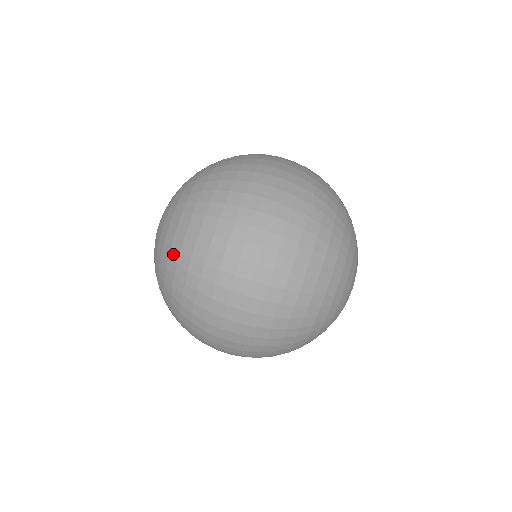
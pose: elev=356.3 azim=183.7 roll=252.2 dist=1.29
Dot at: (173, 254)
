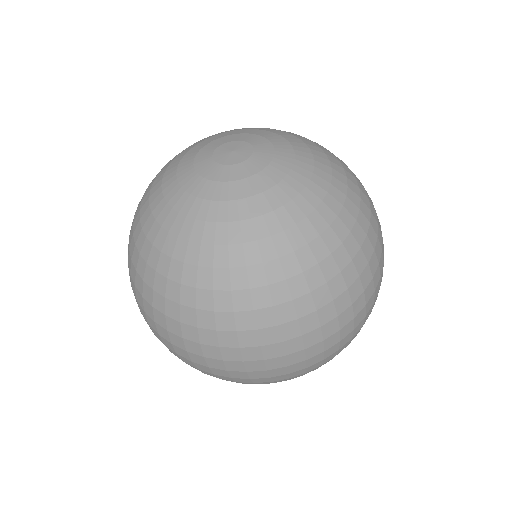
Dot at: (330, 238)
